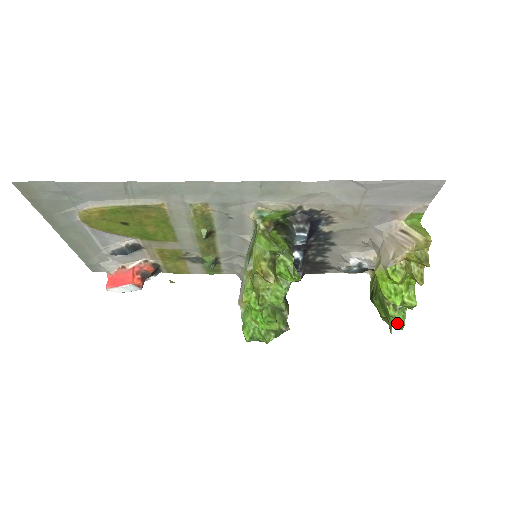
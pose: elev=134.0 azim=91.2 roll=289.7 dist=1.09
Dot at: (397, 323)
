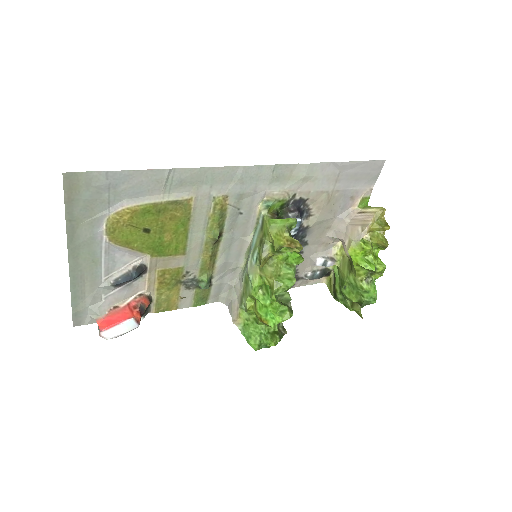
Dot at: (371, 297)
